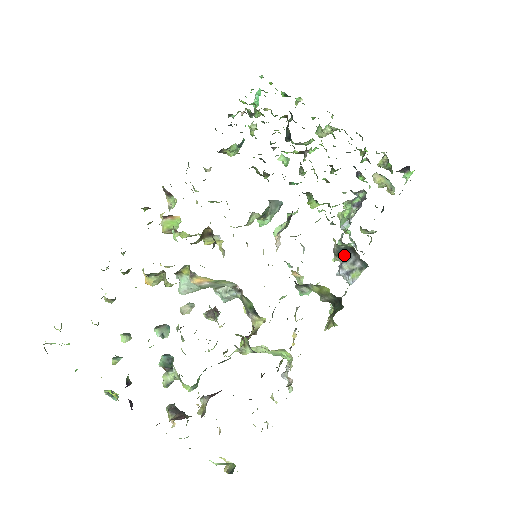
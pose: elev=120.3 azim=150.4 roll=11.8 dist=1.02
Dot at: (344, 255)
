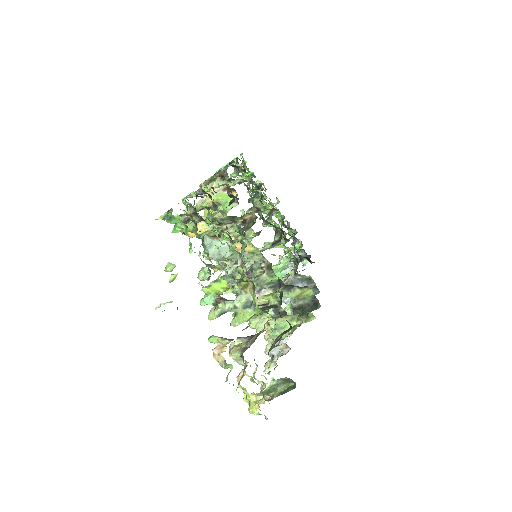
Dot at: (297, 284)
